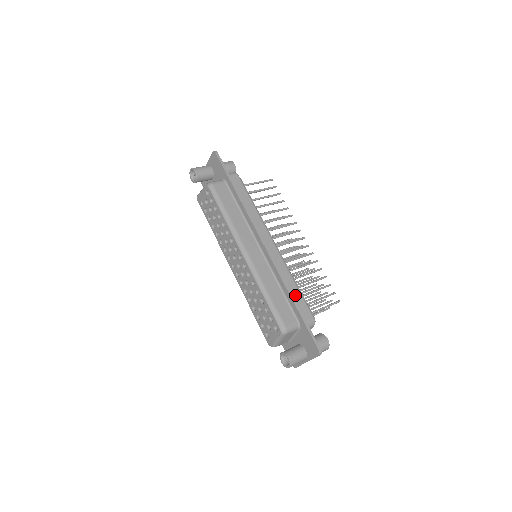
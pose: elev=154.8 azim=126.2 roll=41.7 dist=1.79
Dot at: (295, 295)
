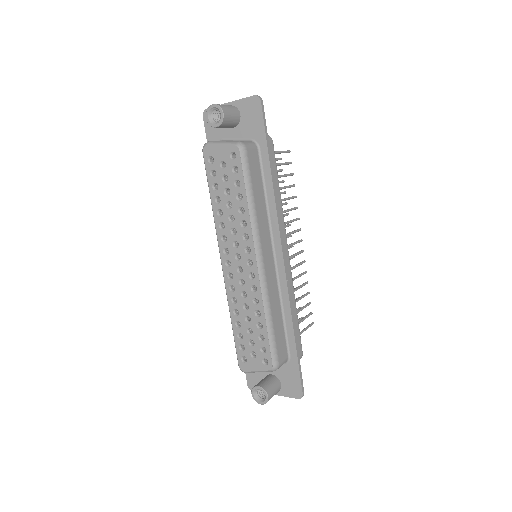
Dot at: occluded
